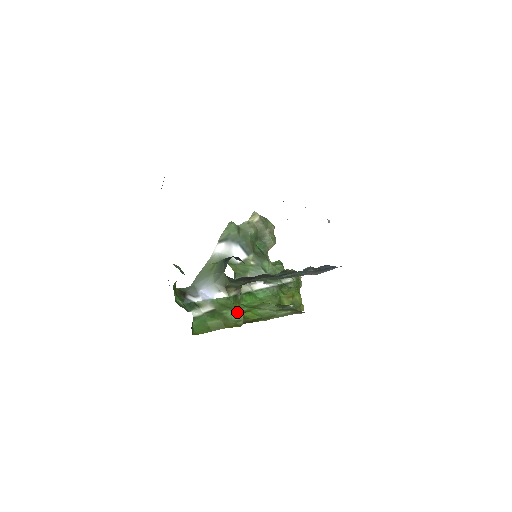
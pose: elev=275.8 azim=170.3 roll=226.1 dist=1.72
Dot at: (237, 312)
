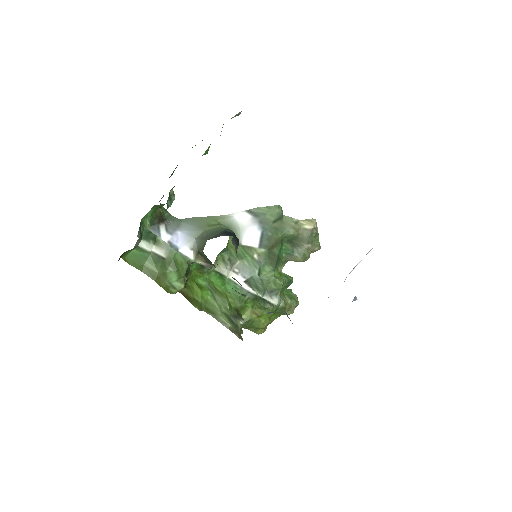
Dot at: (182, 280)
